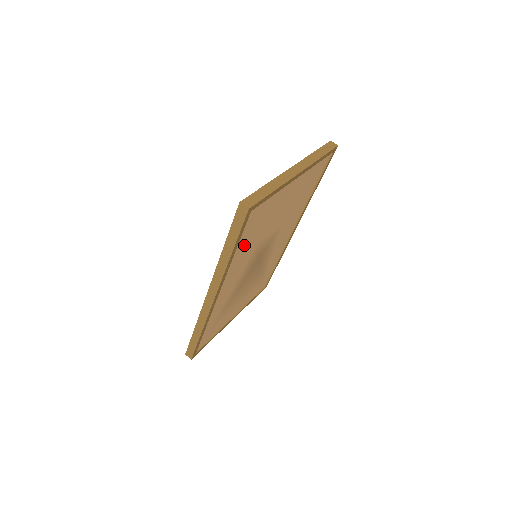
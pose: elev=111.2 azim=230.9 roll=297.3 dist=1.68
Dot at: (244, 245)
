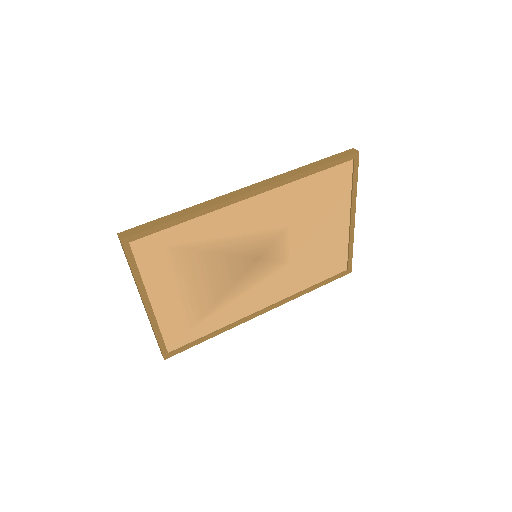
Dot at: (306, 192)
